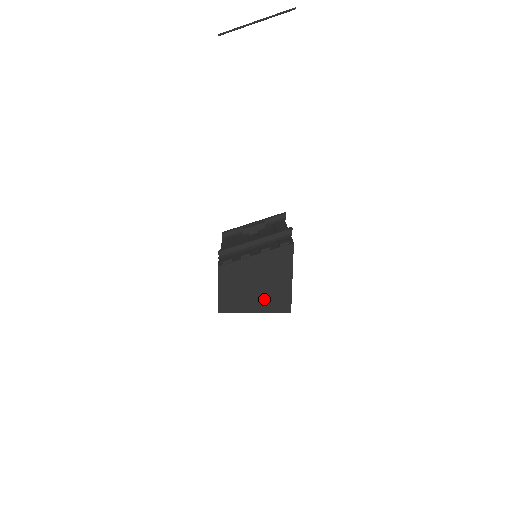
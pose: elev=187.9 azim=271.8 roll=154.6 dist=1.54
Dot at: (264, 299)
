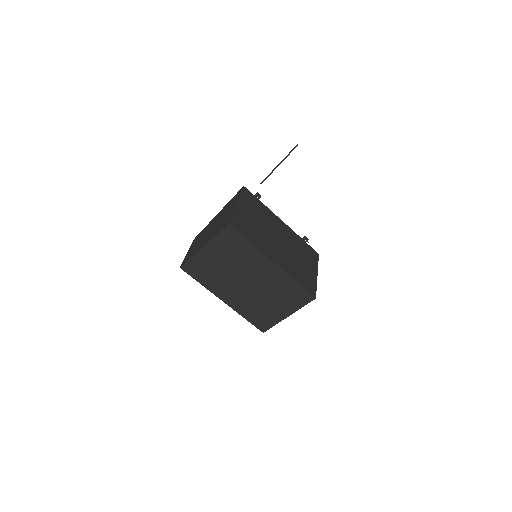
Dot at: (213, 233)
